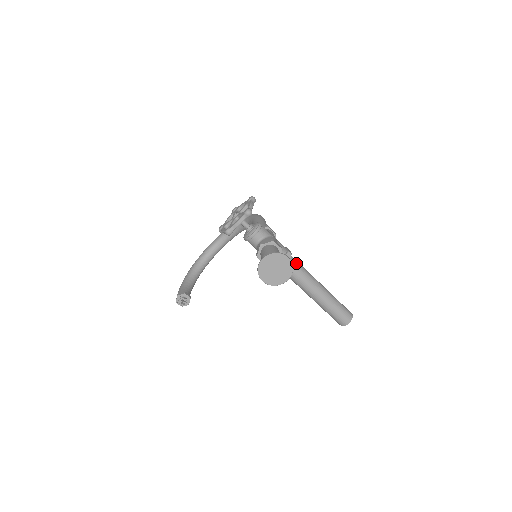
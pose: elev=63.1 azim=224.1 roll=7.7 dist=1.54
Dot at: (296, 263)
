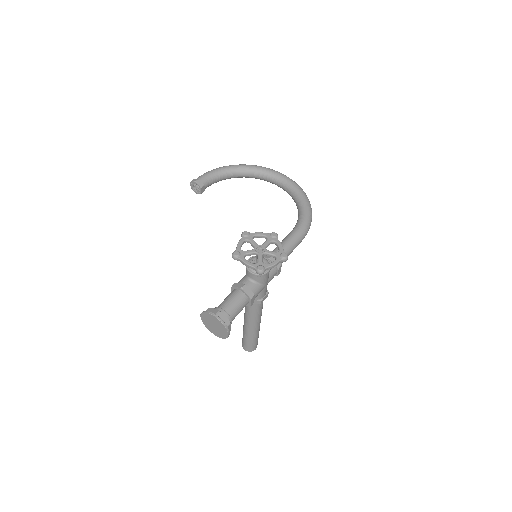
Dot at: (258, 307)
